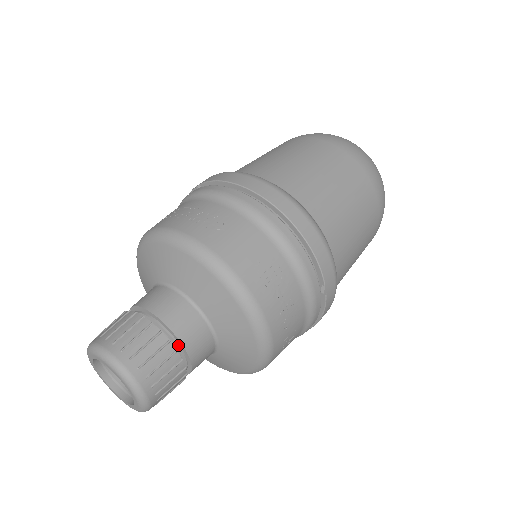
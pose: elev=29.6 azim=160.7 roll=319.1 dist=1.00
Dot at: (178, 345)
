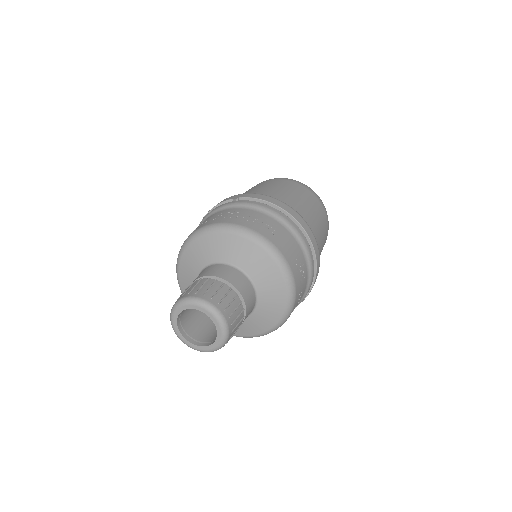
Dot at: (242, 306)
